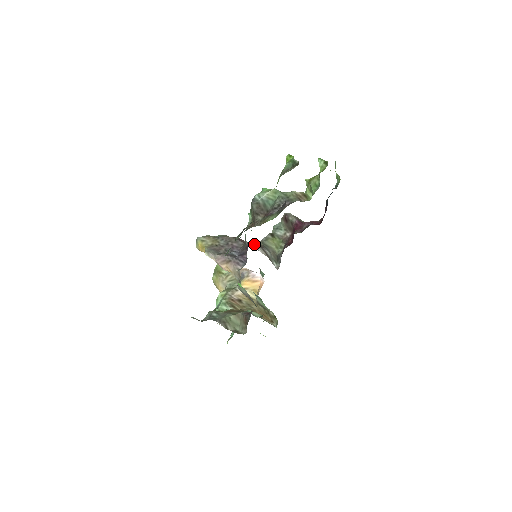
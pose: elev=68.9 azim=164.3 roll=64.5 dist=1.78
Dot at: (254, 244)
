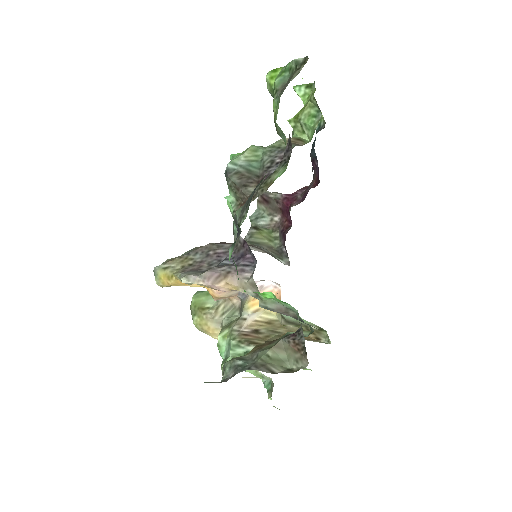
Dot at: occluded
